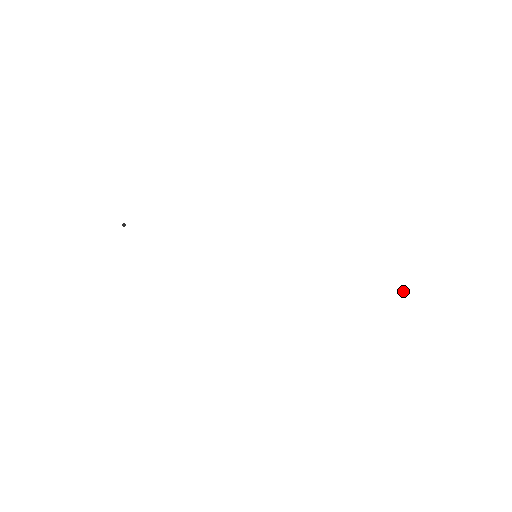
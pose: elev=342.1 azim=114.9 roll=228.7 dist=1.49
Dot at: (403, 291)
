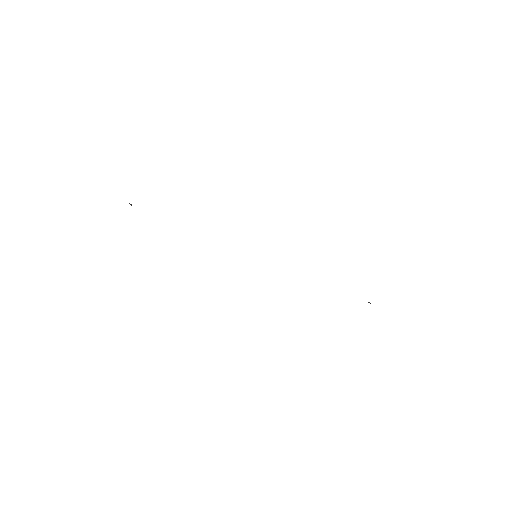
Dot at: (368, 302)
